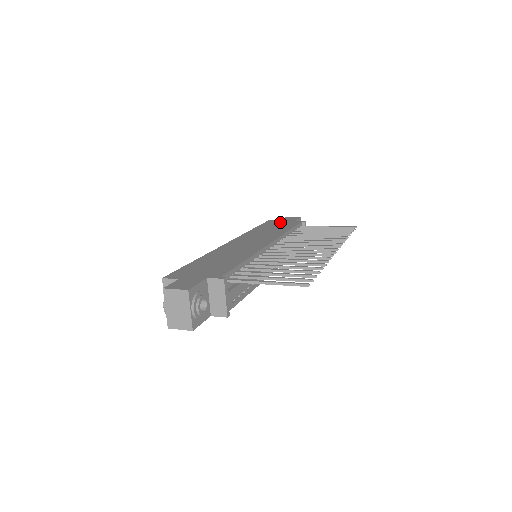
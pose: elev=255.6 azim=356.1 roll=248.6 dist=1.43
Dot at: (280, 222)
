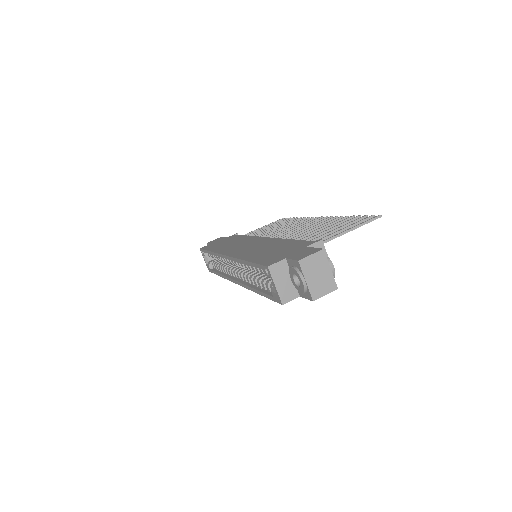
Dot at: (217, 242)
